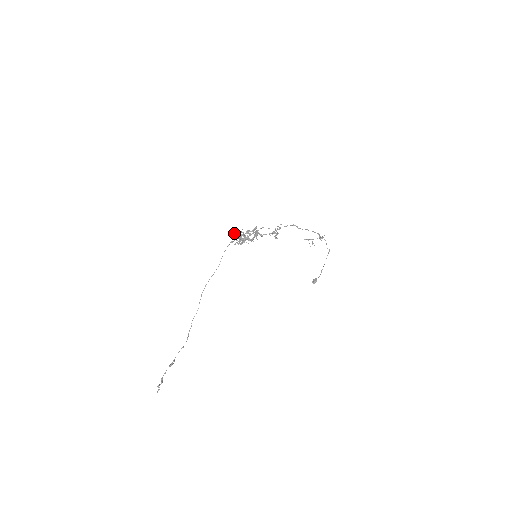
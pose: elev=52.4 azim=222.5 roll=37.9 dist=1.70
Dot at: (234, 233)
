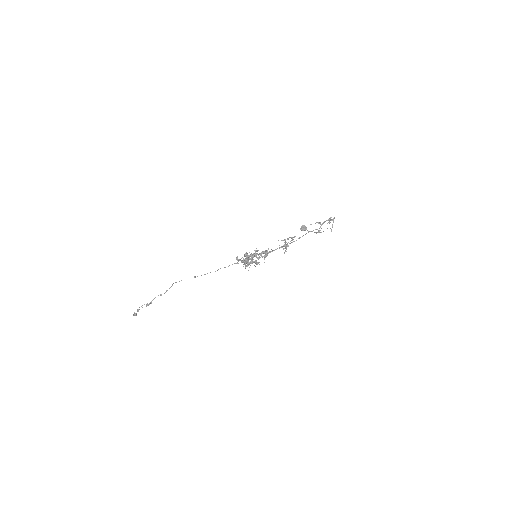
Dot at: occluded
